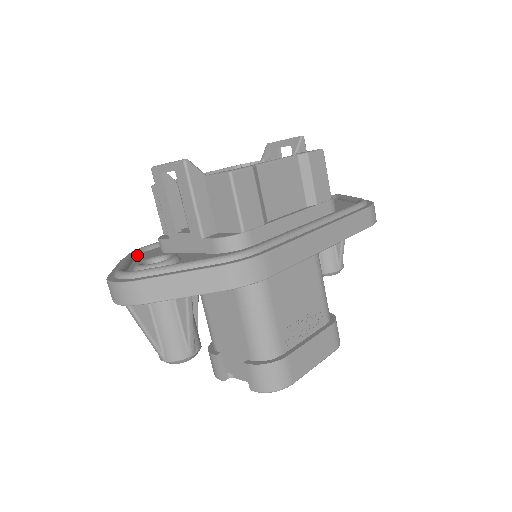
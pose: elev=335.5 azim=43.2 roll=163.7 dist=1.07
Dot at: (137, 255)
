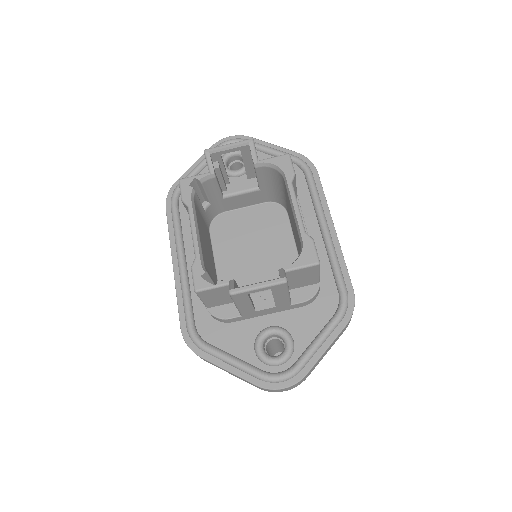
Dot at: (203, 340)
